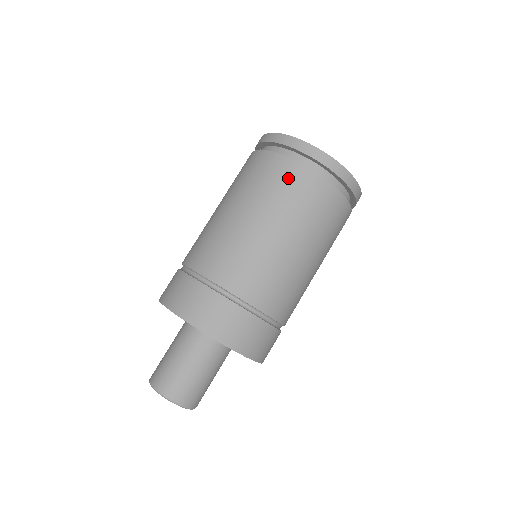
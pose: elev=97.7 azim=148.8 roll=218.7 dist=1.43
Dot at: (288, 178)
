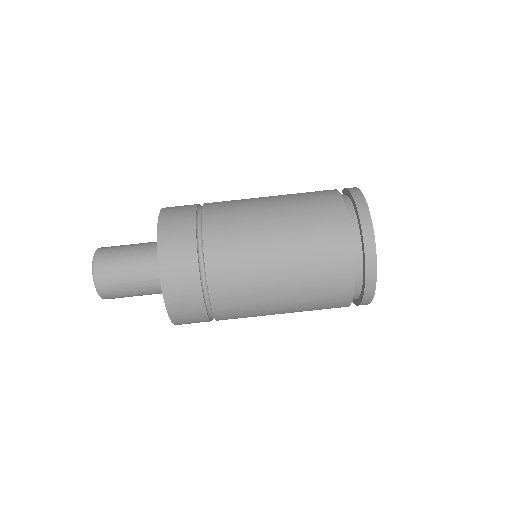
Dot at: (335, 277)
